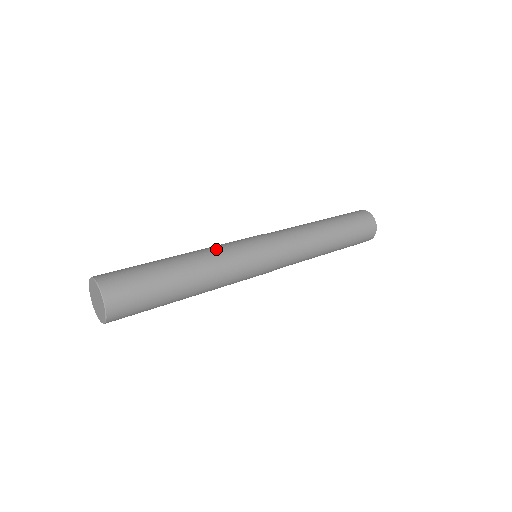
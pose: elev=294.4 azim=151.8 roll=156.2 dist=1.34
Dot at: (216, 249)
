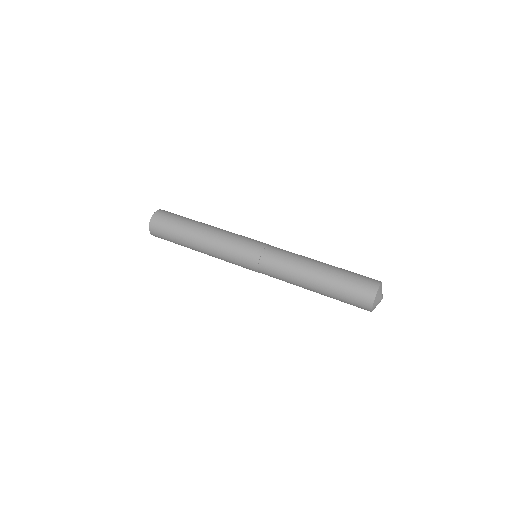
Dot at: occluded
